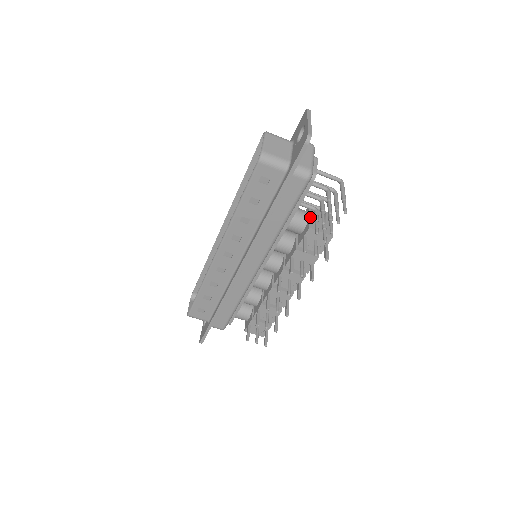
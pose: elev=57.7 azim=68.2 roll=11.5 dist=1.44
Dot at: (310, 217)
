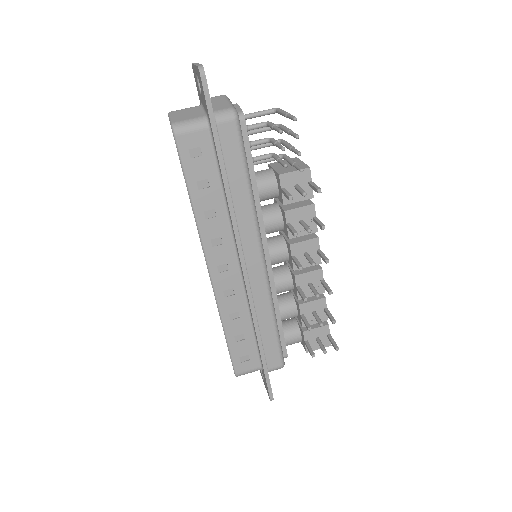
Dot at: (275, 169)
